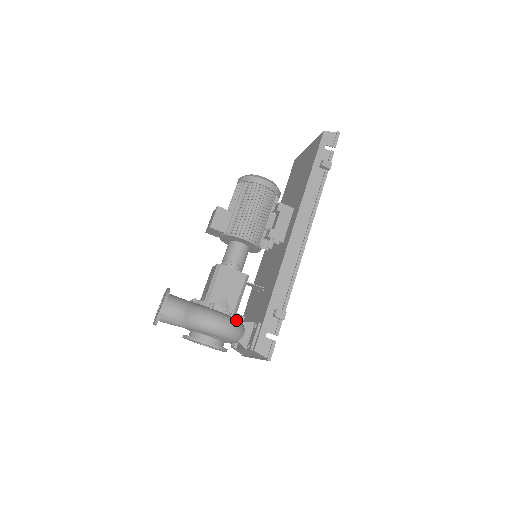
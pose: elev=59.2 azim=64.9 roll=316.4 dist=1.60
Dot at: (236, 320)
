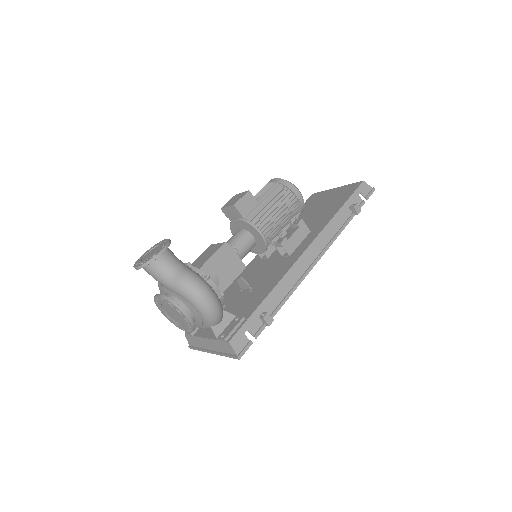
Dot at: occluded
